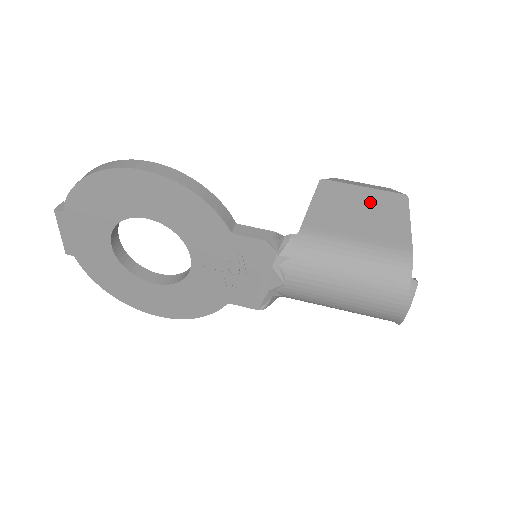
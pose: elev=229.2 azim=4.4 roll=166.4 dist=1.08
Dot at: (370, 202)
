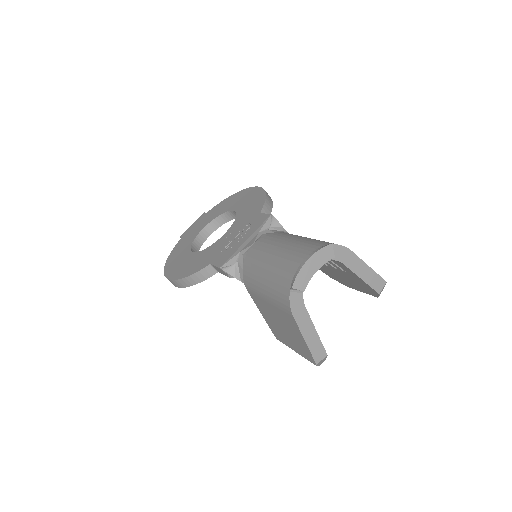
Dot at: occluded
